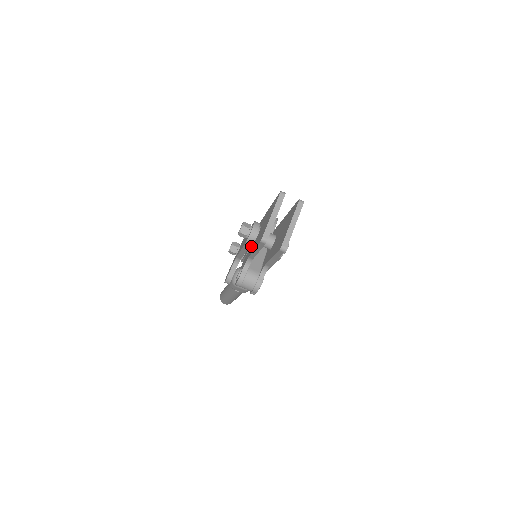
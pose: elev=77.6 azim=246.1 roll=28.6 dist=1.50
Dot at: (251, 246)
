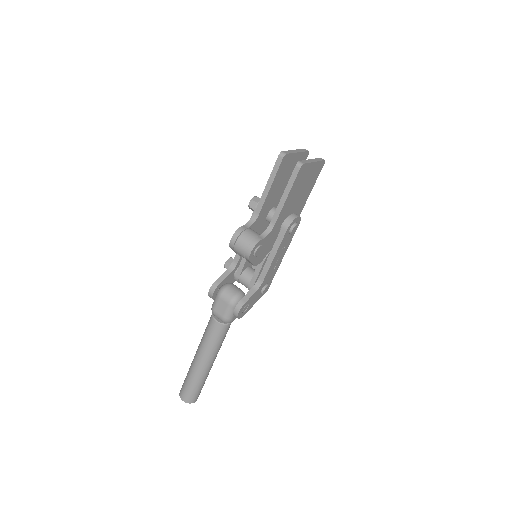
Dot at: occluded
